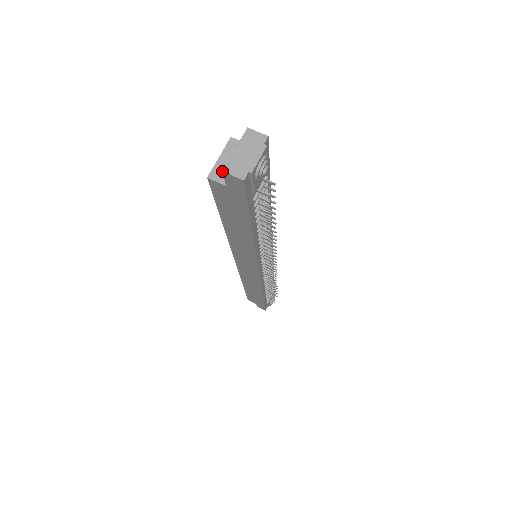
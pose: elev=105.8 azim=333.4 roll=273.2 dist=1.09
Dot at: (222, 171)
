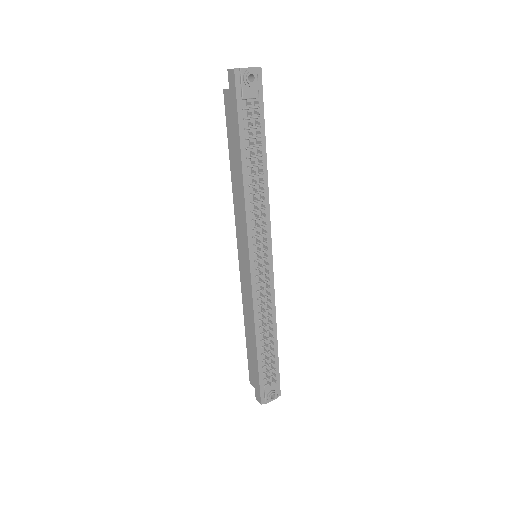
Dot at: (227, 69)
